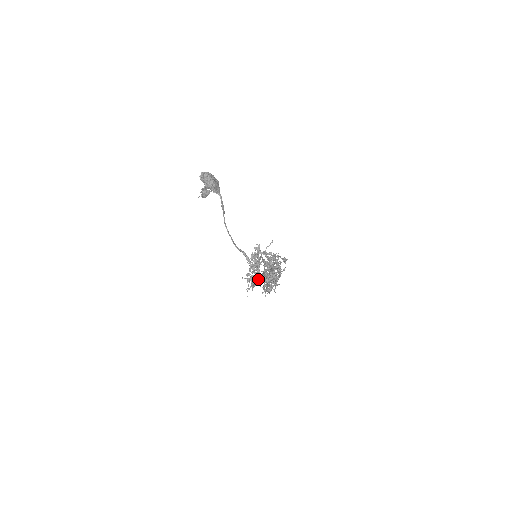
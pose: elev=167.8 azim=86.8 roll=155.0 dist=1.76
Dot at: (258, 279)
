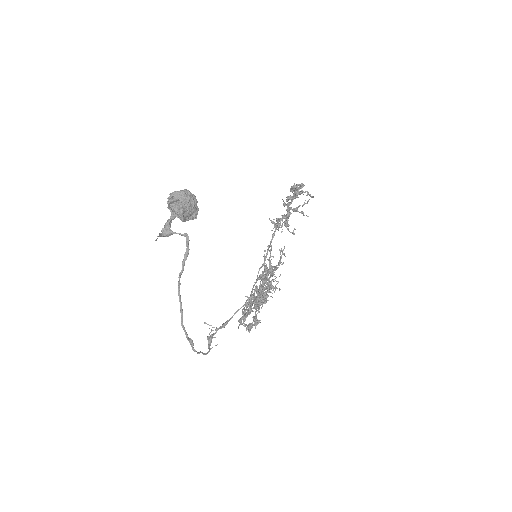
Dot at: occluded
